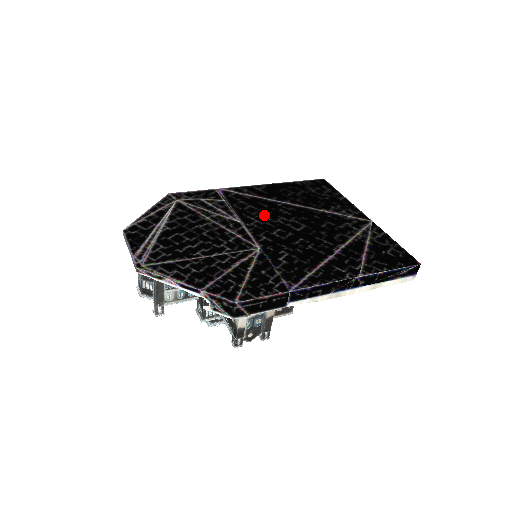
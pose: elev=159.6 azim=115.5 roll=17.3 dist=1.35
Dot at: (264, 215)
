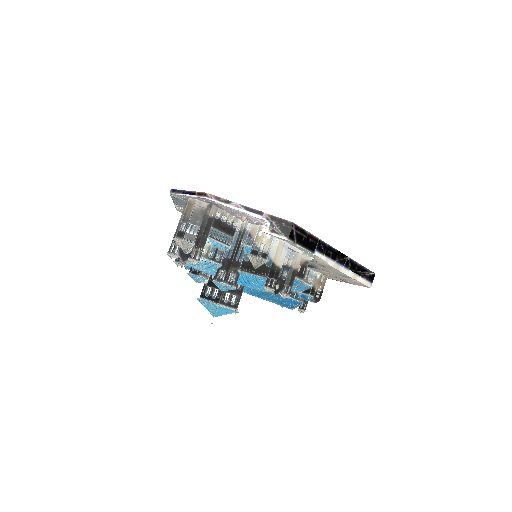
Dot at: occluded
